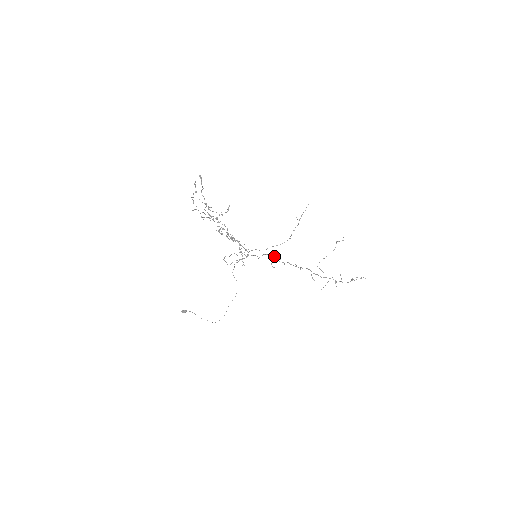
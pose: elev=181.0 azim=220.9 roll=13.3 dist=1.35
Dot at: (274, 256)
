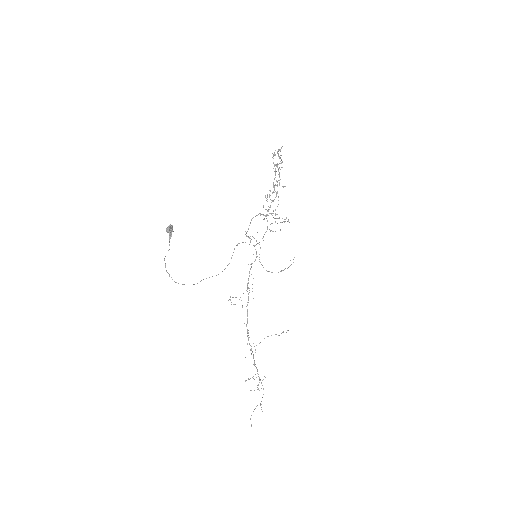
Dot at: occluded
